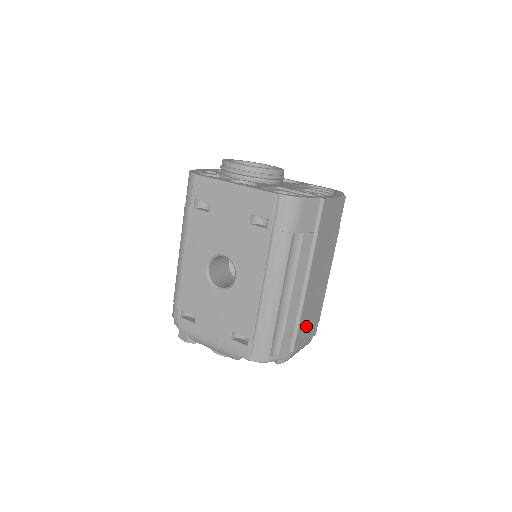
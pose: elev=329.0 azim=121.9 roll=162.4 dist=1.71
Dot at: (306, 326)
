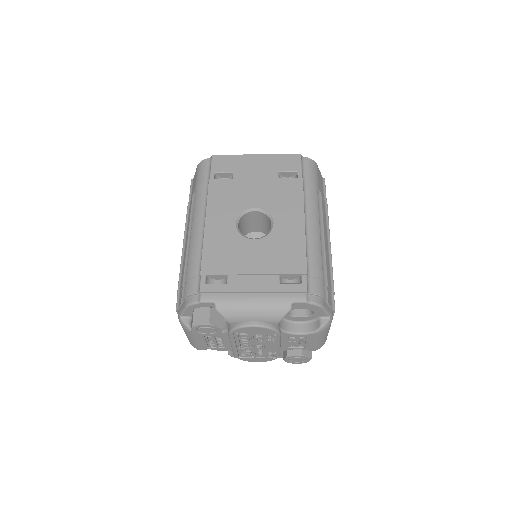
Dot at: occluded
